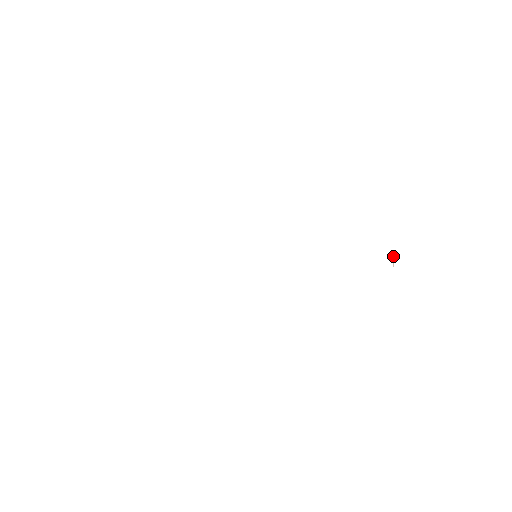
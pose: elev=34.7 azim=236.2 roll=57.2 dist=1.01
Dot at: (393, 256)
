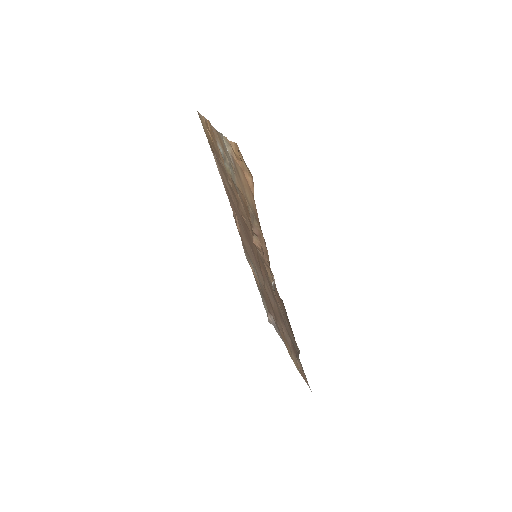
Dot at: occluded
